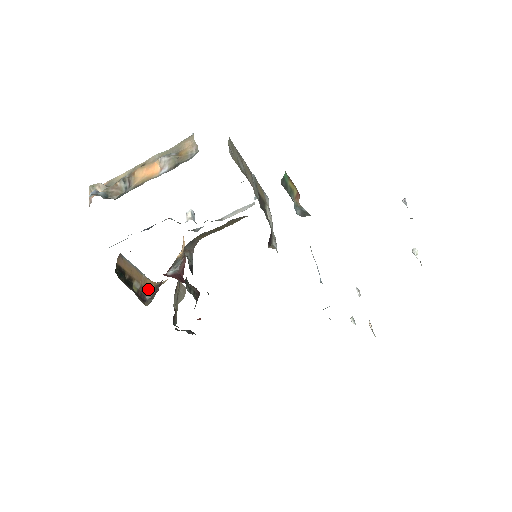
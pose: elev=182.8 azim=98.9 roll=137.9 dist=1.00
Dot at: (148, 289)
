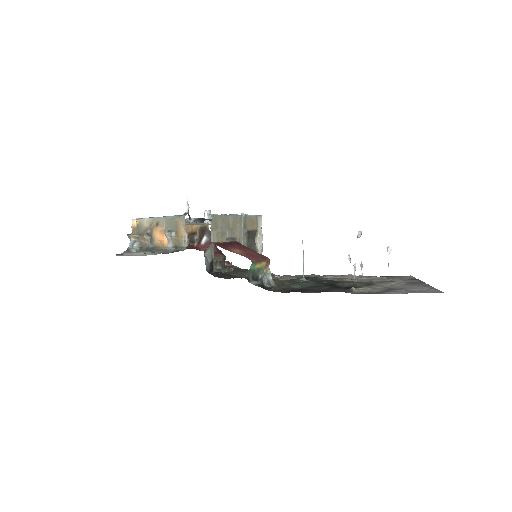
Dot at: (195, 231)
